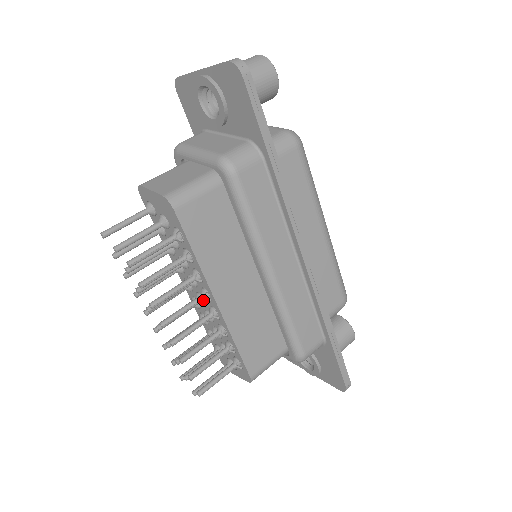
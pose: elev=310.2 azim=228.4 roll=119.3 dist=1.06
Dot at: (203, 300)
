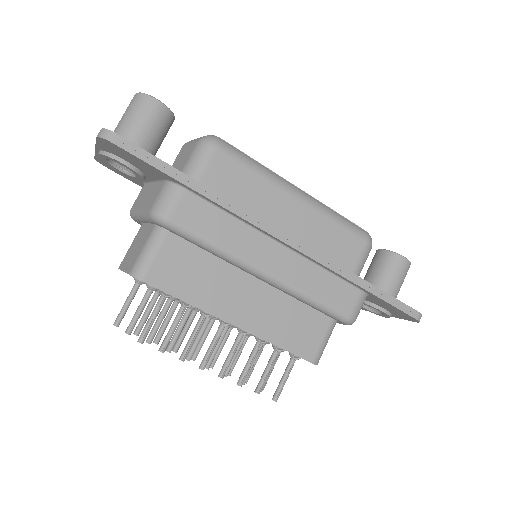
Dot at: occluded
